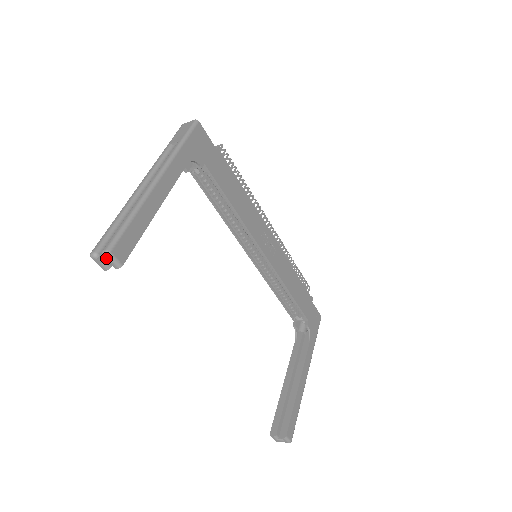
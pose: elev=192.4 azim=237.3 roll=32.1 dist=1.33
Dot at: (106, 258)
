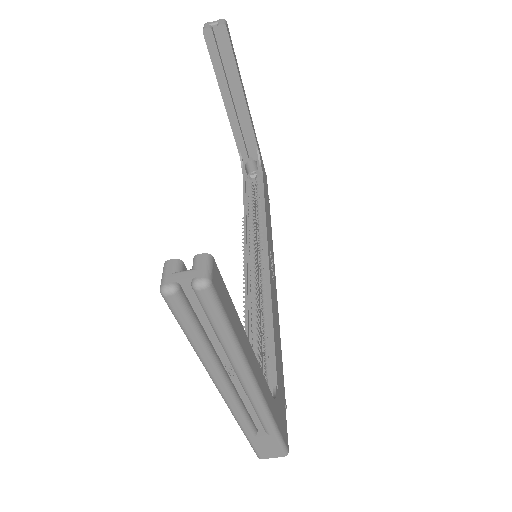
Dot at: (220, 20)
